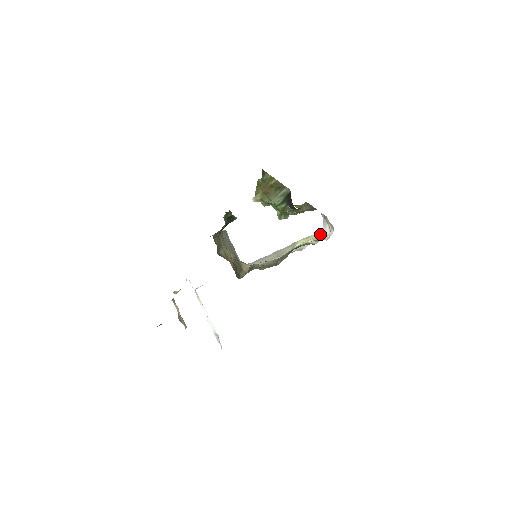
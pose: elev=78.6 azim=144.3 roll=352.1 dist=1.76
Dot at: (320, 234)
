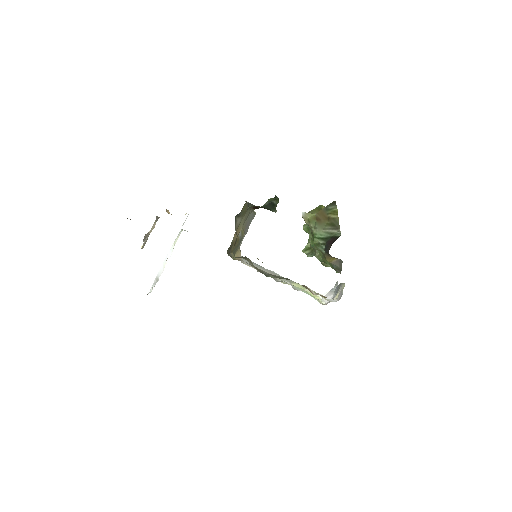
Dot at: (319, 296)
